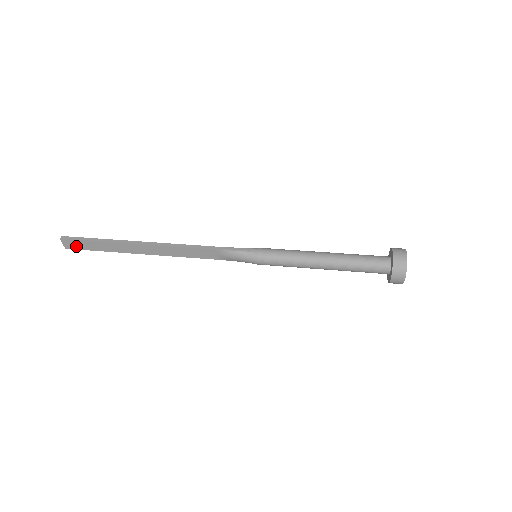
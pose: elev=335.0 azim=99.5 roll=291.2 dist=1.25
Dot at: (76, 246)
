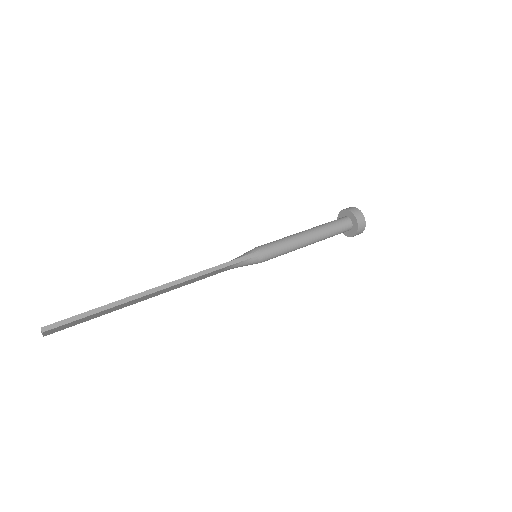
Dot at: (61, 328)
